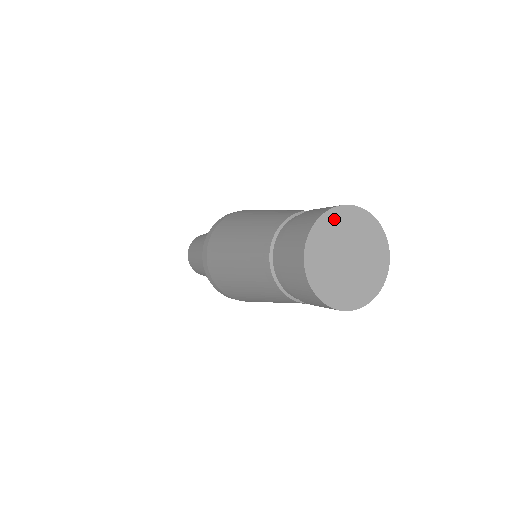
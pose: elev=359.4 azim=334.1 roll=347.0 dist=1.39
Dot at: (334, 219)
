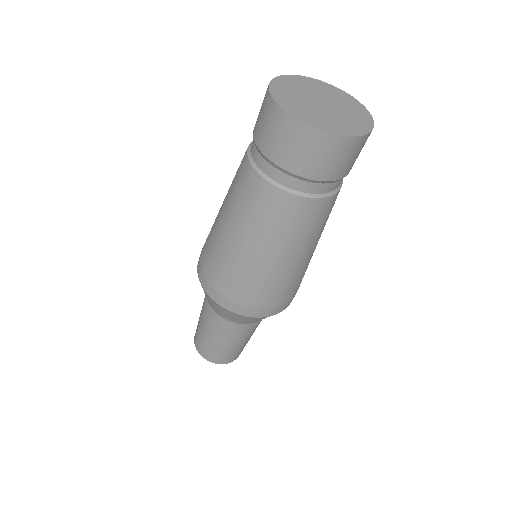
Dot at: (331, 89)
